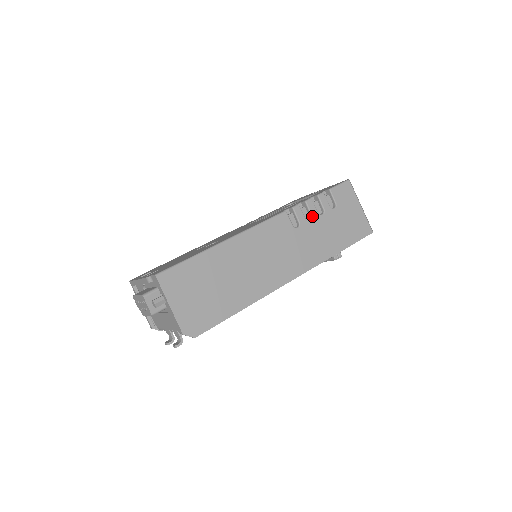
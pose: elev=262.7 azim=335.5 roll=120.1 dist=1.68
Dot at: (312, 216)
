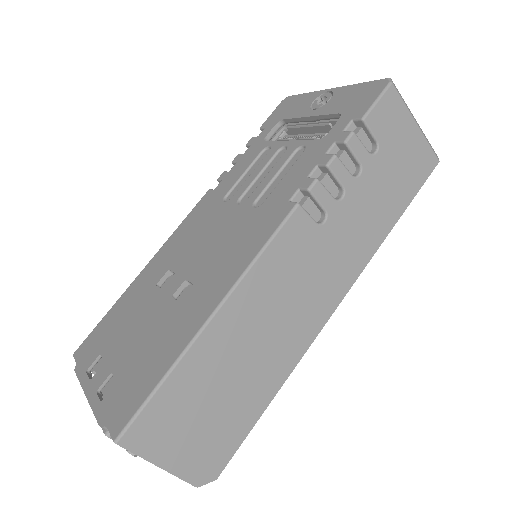
Dot at: (343, 187)
